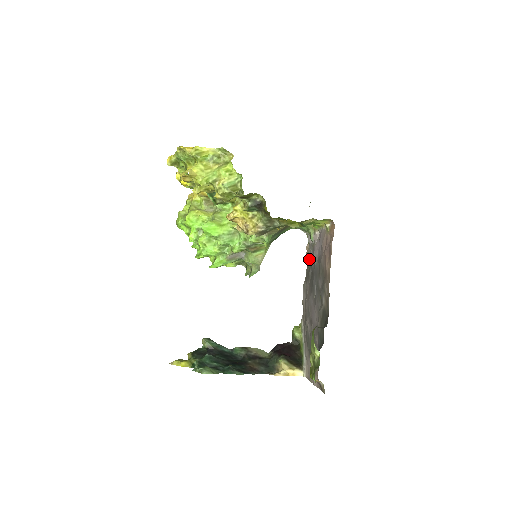
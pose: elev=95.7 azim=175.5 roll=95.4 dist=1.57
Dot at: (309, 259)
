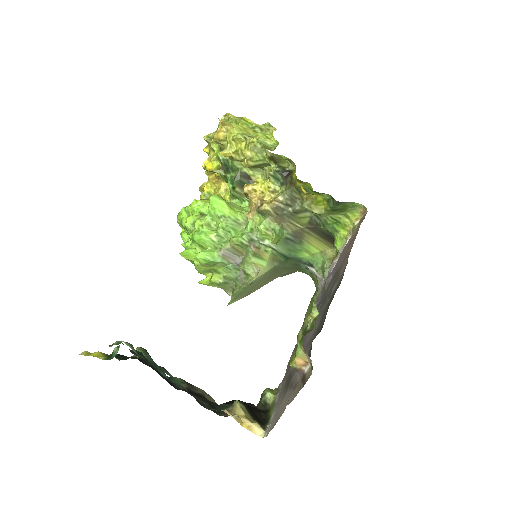
Dot at: occluded
